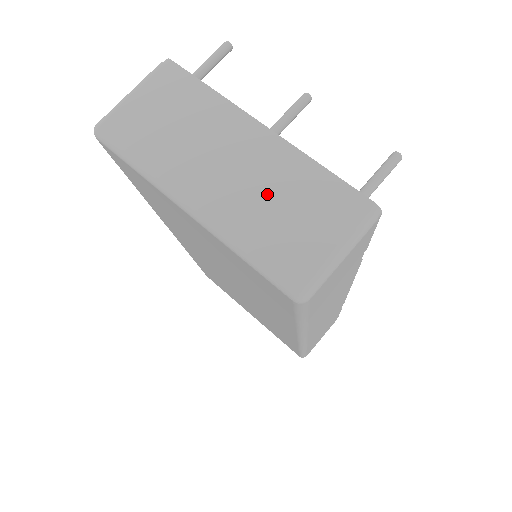
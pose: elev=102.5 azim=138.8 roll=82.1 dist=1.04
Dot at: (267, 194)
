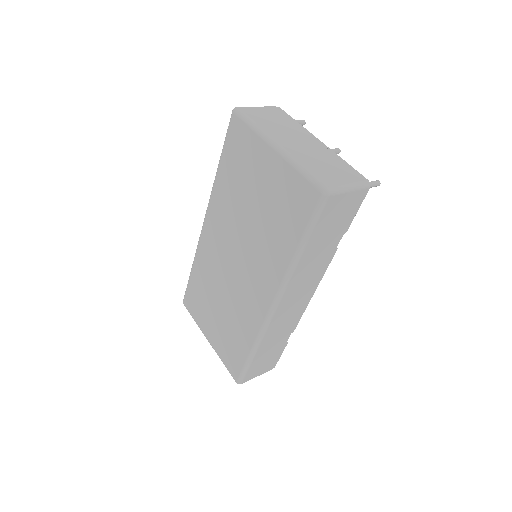
Dot at: (318, 157)
